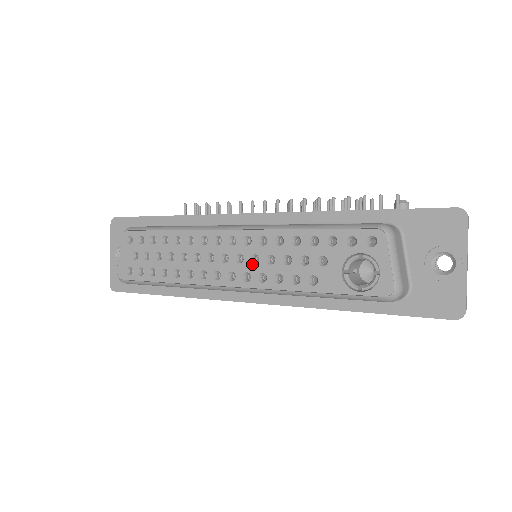
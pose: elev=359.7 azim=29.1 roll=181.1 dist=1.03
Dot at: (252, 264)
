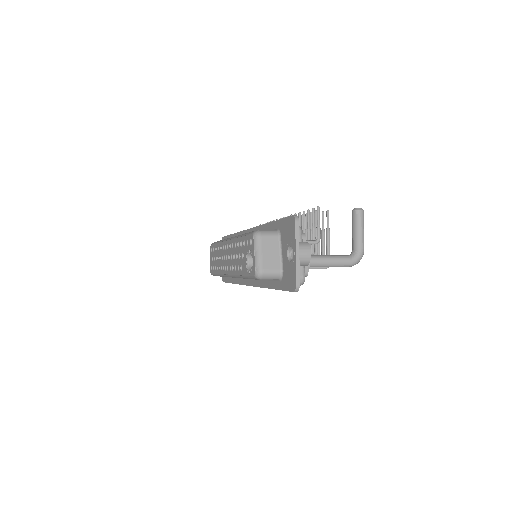
Dot at: (231, 260)
